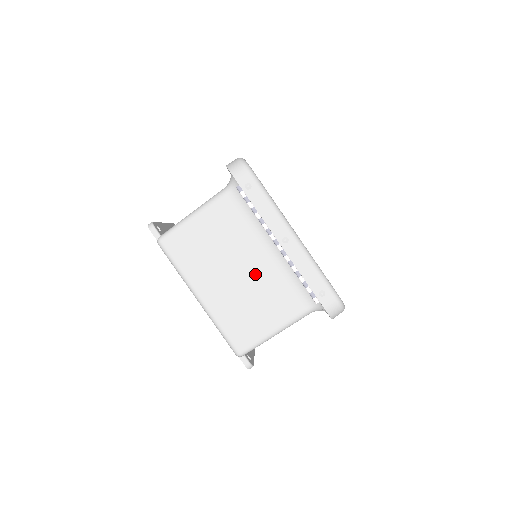
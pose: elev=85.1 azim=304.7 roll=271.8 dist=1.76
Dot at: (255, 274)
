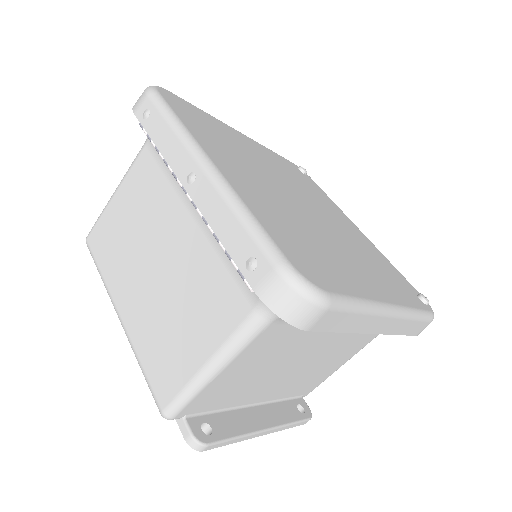
Dot at: (177, 259)
